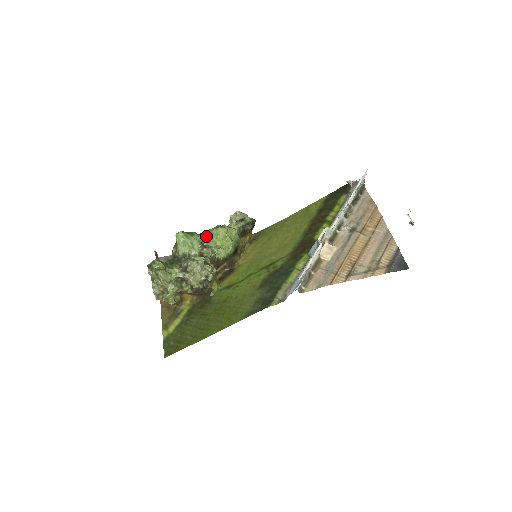
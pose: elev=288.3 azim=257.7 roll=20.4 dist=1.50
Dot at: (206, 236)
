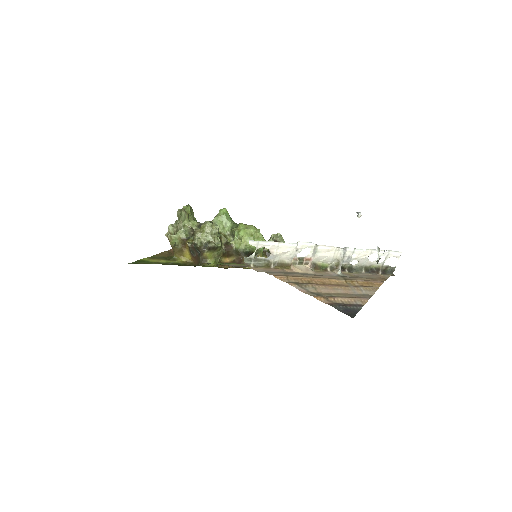
Dot at: occluded
